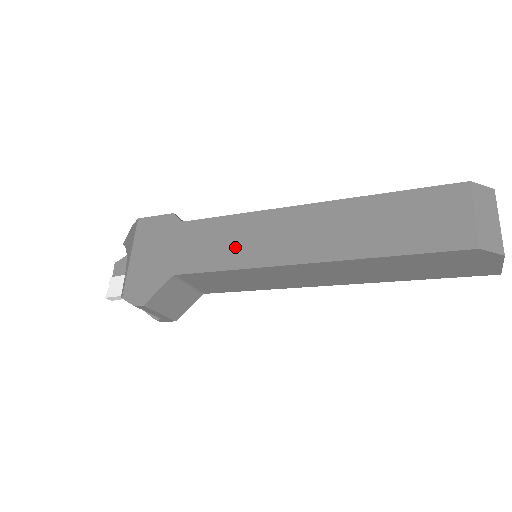
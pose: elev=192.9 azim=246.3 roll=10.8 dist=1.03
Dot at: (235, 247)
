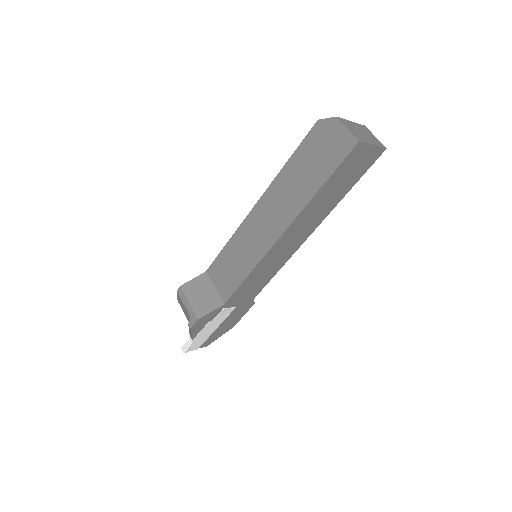
Dot at: occluded
